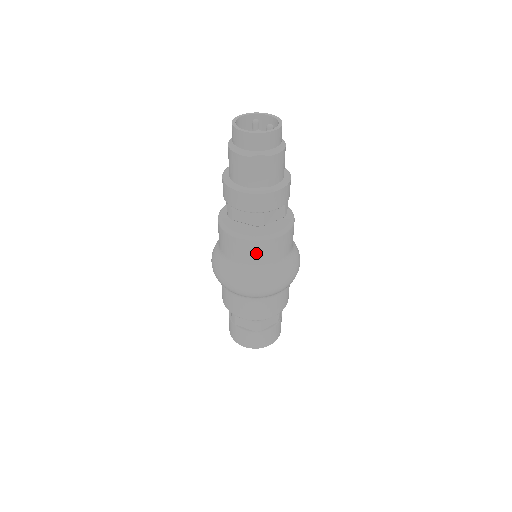
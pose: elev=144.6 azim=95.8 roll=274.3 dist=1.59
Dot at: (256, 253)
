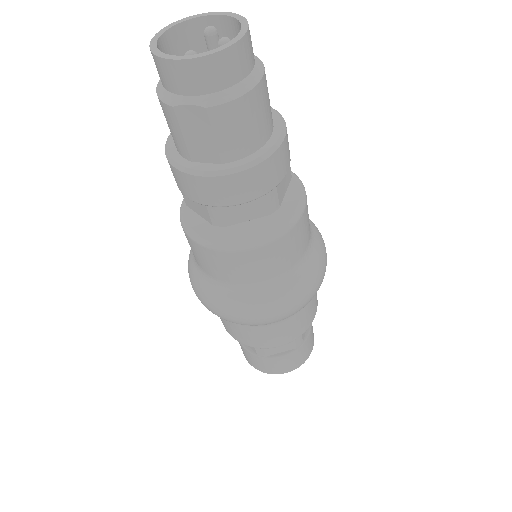
Dot at: (219, 266)
